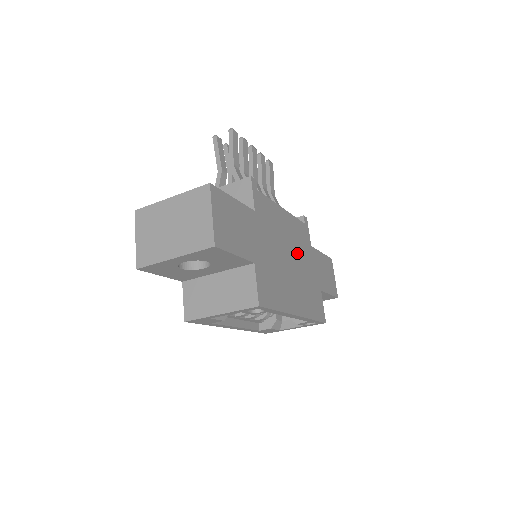
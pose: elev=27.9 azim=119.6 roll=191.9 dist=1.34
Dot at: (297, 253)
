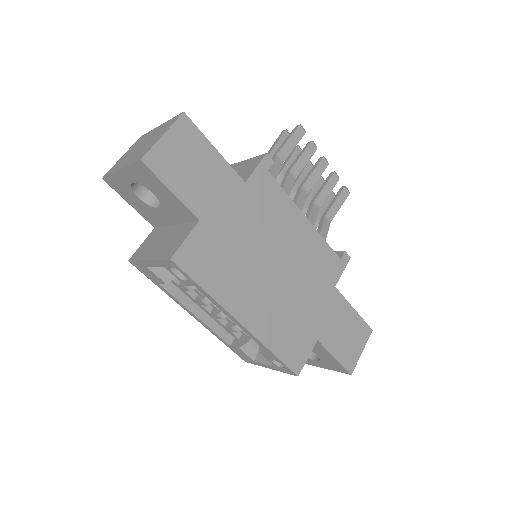
Dot at: (297, 272)
